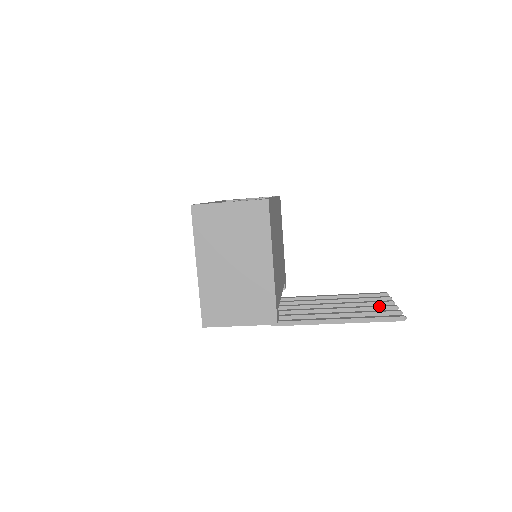
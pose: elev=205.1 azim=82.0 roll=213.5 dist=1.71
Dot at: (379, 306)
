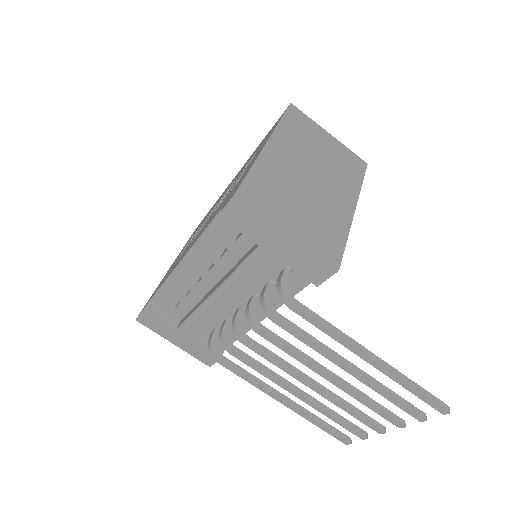
Dot at: occluded
